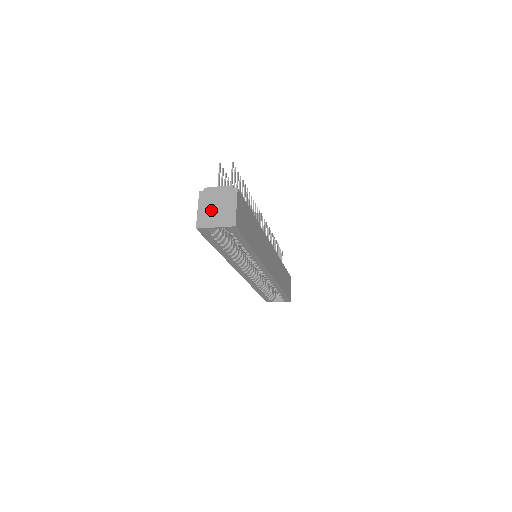
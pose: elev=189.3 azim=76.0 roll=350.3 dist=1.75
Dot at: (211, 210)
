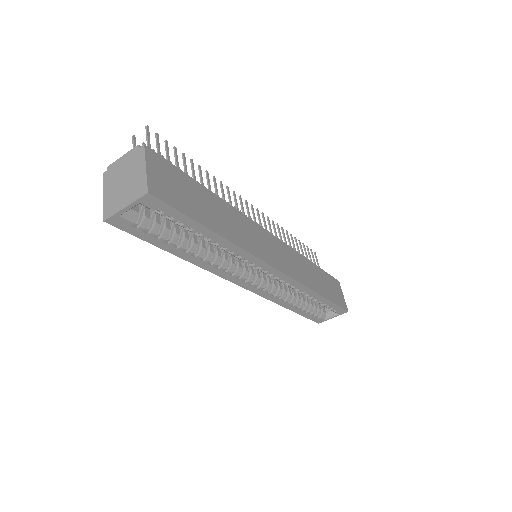
Dot at: (117, 189)
